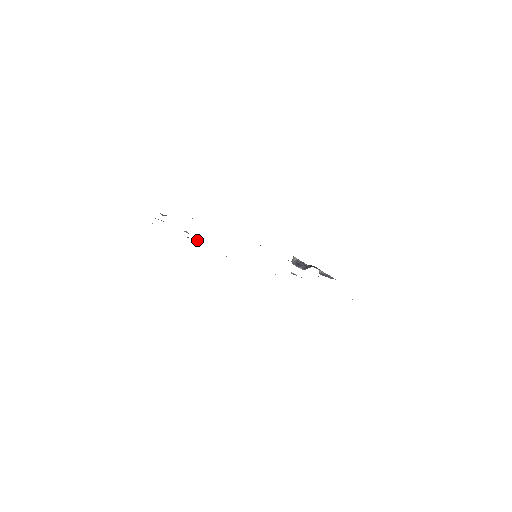
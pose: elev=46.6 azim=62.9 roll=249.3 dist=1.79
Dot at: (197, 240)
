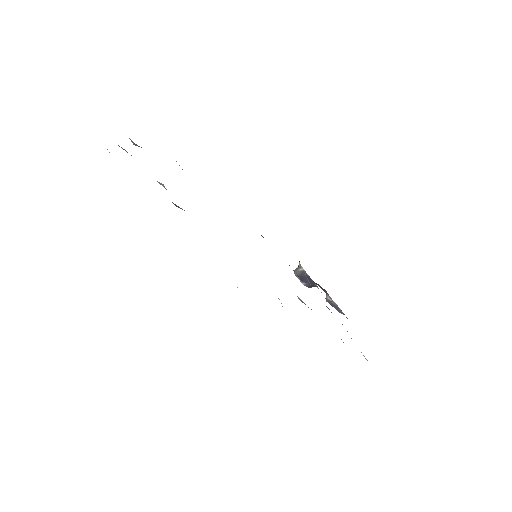
Dot at: (176, 205)
